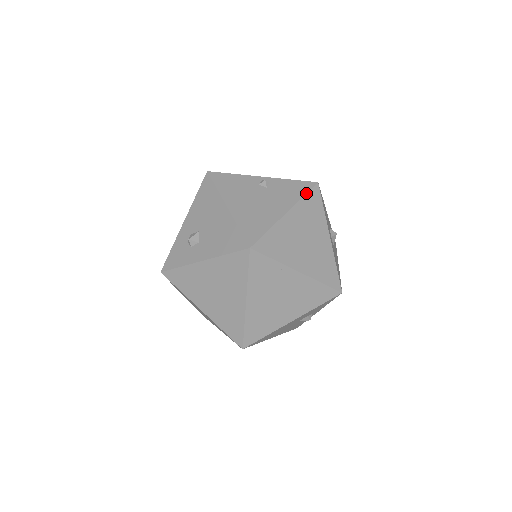
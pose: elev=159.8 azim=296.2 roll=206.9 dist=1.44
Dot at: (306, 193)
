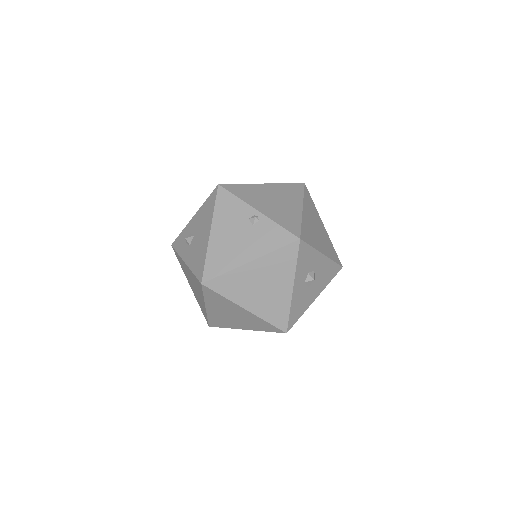
Dot at: (280, 247)
